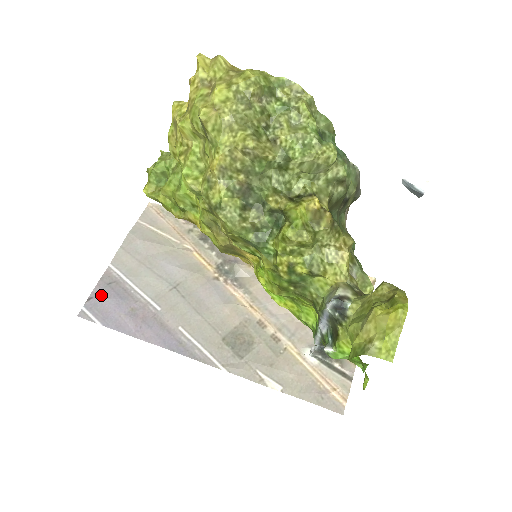
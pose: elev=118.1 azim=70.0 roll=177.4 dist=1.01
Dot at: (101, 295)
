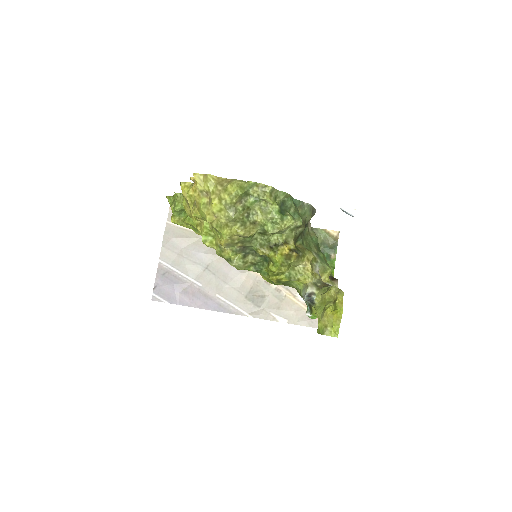
Dot at: (161, 283)
